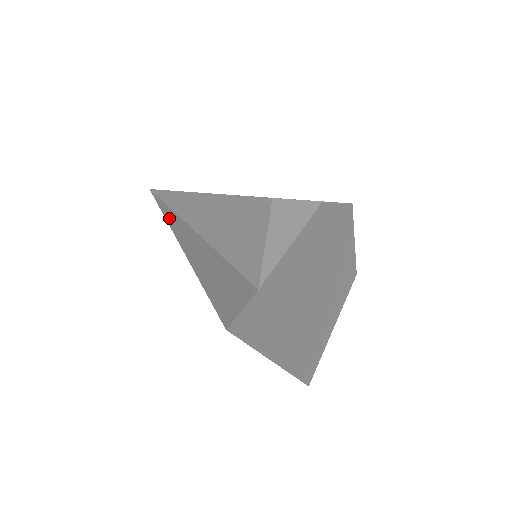
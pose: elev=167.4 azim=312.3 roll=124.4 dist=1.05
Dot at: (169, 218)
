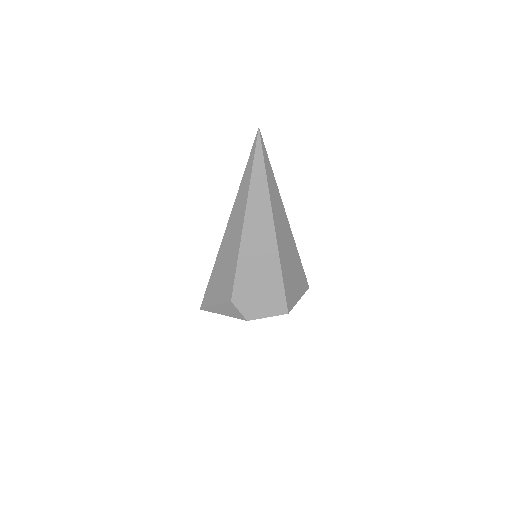
Dot at: occluded
